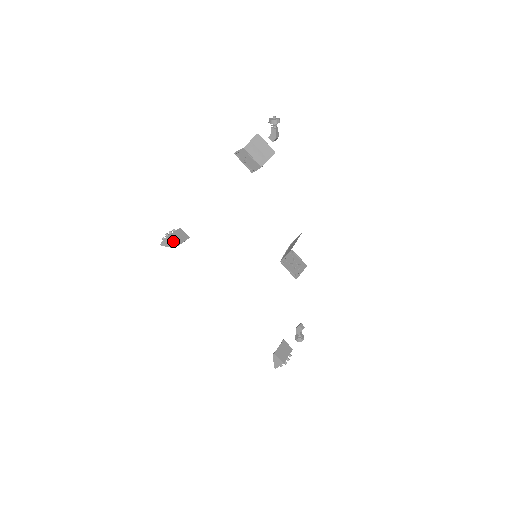
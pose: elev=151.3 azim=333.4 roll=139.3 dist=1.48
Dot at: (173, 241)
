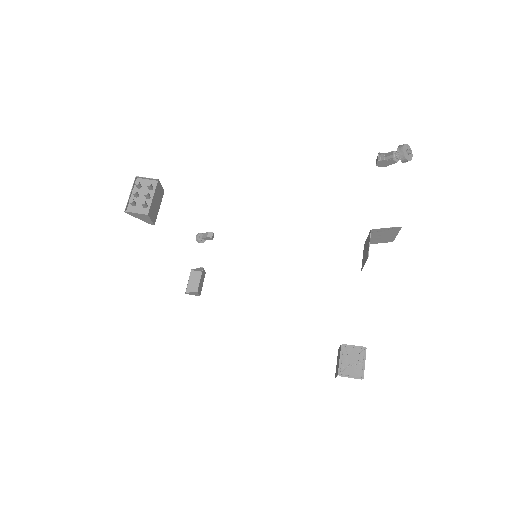
Dot at: (153, 216)
